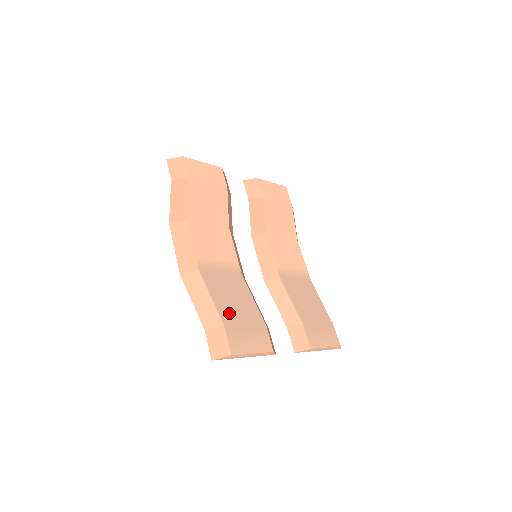
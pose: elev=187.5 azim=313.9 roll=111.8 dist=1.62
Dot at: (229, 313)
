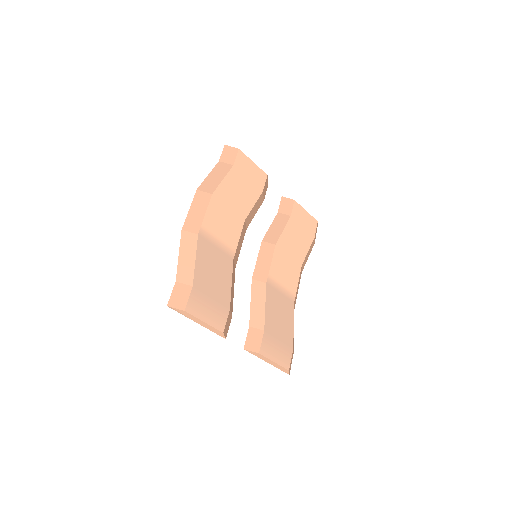
Dot at: (203, 280)
